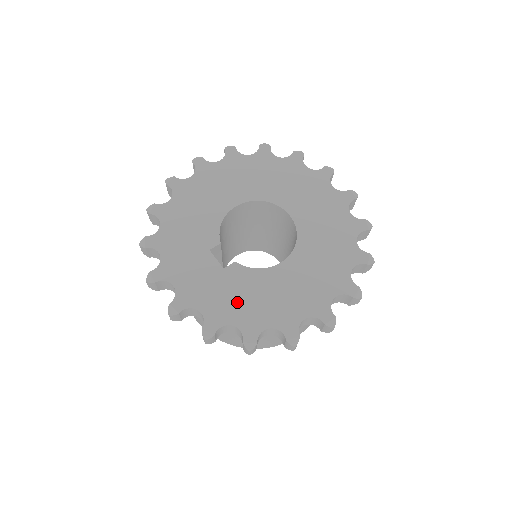
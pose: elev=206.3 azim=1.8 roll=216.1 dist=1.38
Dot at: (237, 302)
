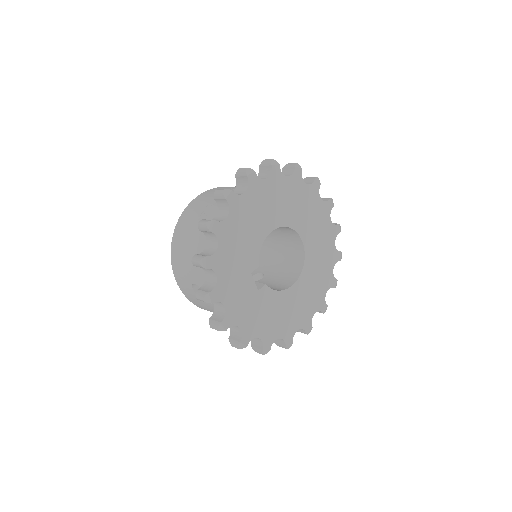
Dot at: (263, 319)
